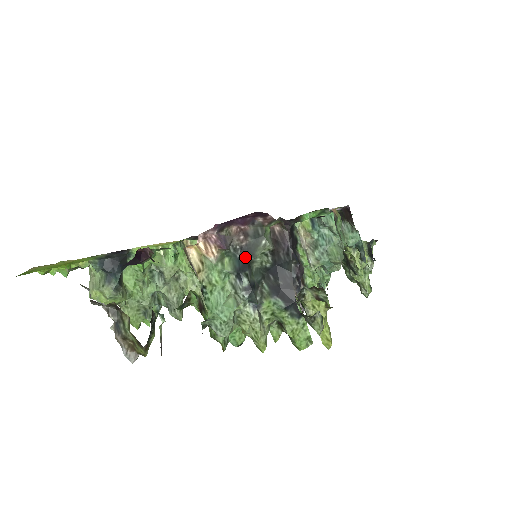
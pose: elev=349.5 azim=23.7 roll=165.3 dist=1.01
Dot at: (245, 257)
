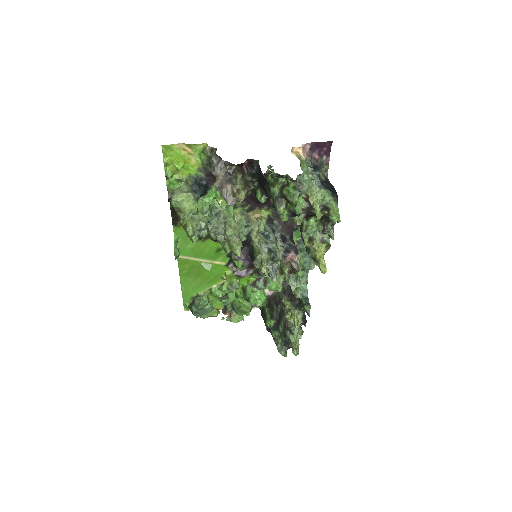
Dot at: (315, 169)
